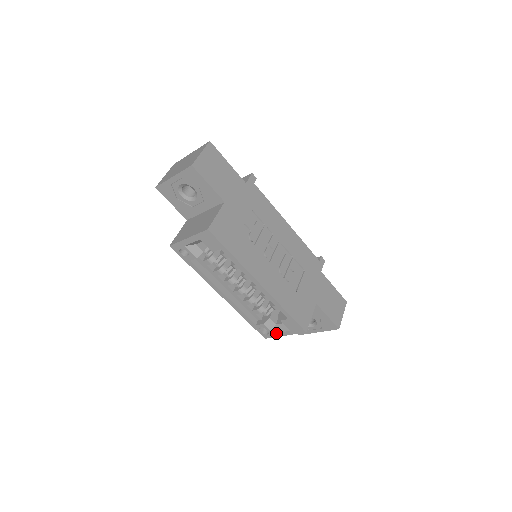
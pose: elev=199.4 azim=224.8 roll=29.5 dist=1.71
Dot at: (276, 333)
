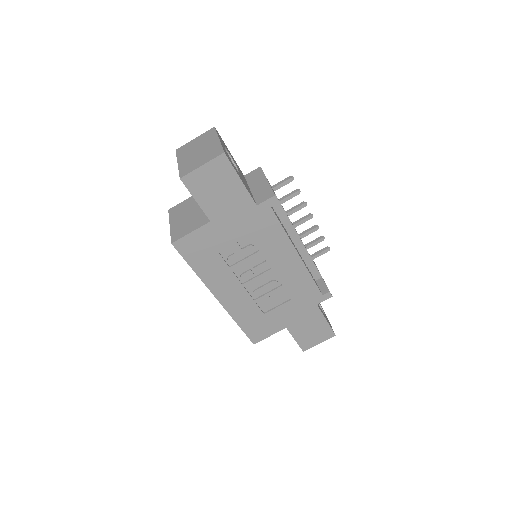
Dot at: occluded
